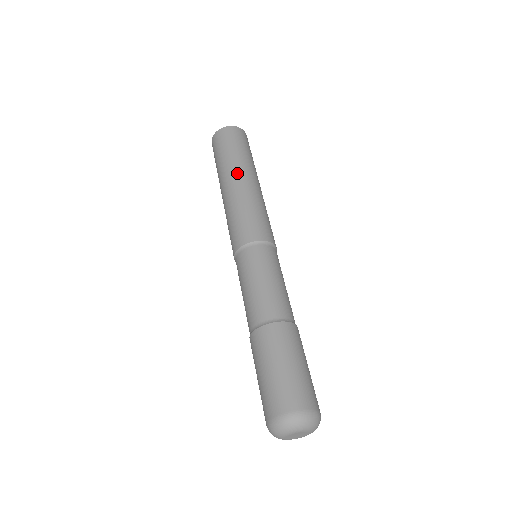
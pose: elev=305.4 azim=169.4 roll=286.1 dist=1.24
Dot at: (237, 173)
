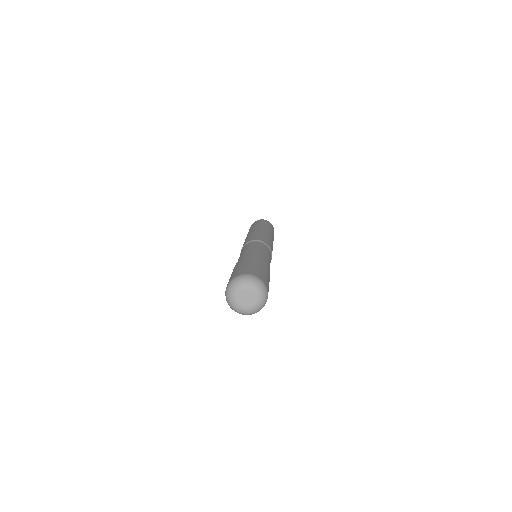
Dot at: (269, 231)
